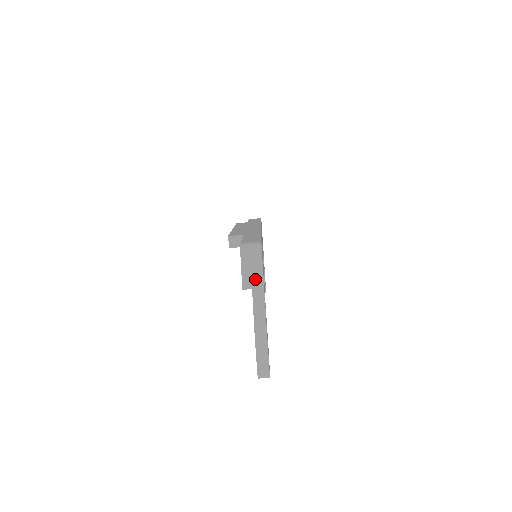
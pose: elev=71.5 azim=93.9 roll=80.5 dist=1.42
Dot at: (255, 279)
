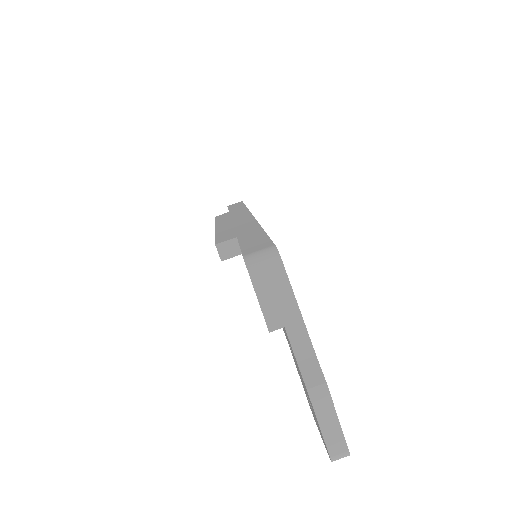
Dot at: (285, 309)
